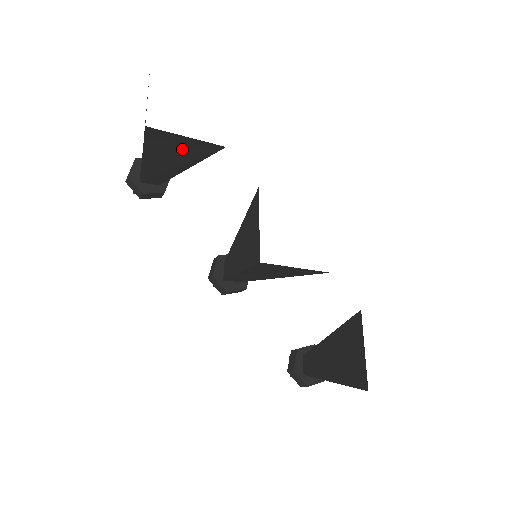
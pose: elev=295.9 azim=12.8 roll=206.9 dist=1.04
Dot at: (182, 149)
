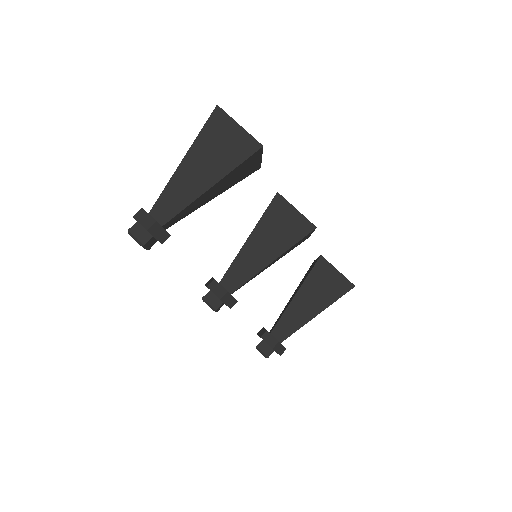
Dot at: (243, 172)
